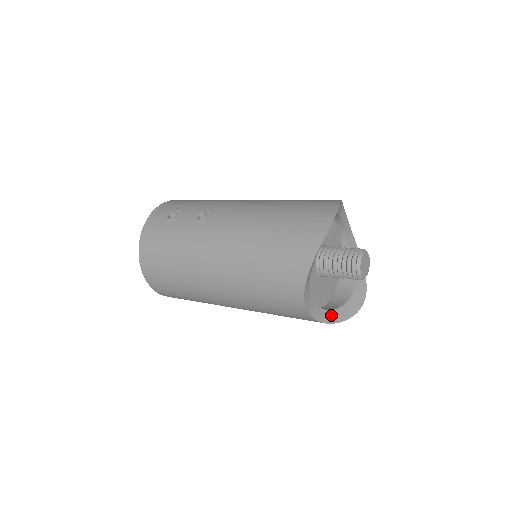
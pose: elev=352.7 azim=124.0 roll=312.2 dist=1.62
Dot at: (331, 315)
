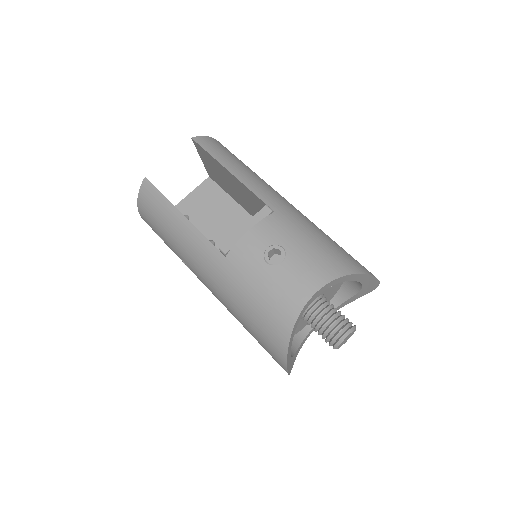
Dot at: (346, 303)
